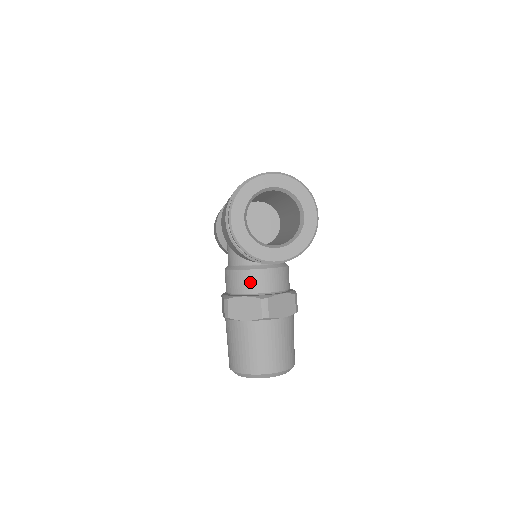
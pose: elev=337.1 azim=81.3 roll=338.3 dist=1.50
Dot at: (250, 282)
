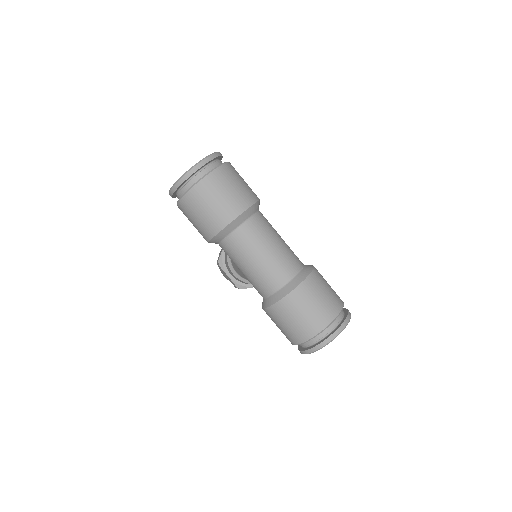
Dot at: occluded
